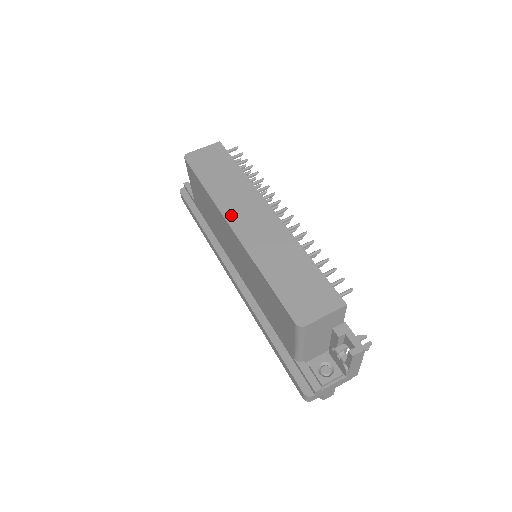
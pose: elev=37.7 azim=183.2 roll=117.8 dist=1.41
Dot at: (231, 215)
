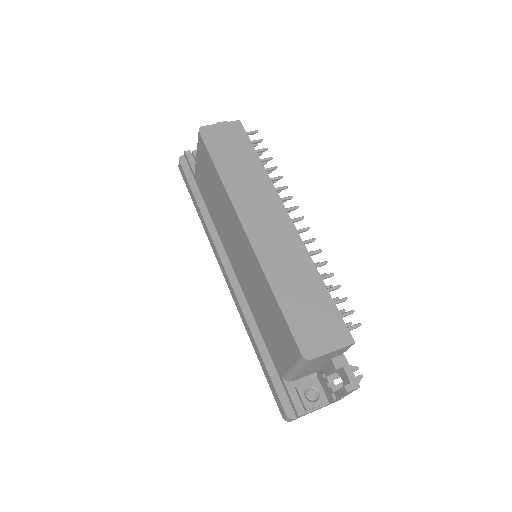
Dot at: (245, 214)
